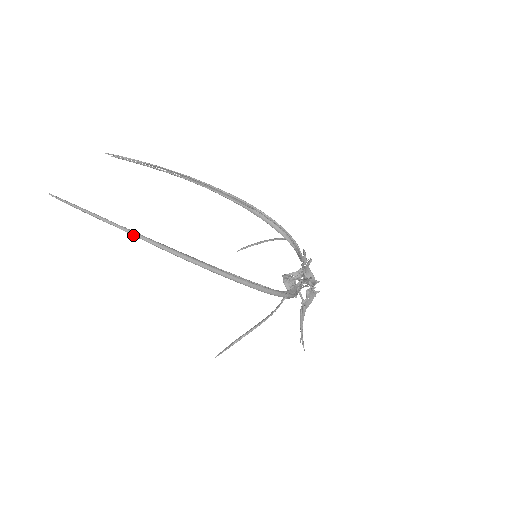
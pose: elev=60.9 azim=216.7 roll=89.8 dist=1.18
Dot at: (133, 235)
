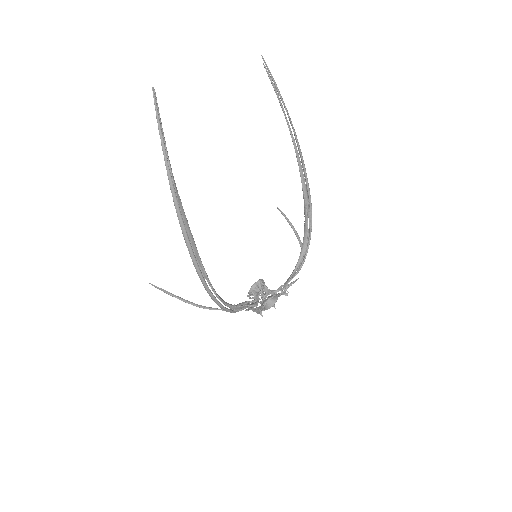
Dot at: (170, 188)
